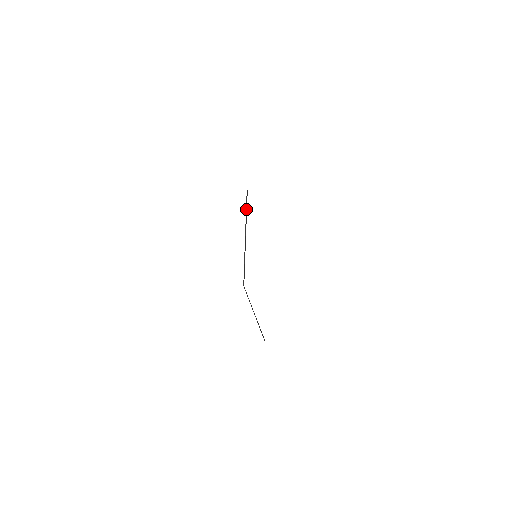
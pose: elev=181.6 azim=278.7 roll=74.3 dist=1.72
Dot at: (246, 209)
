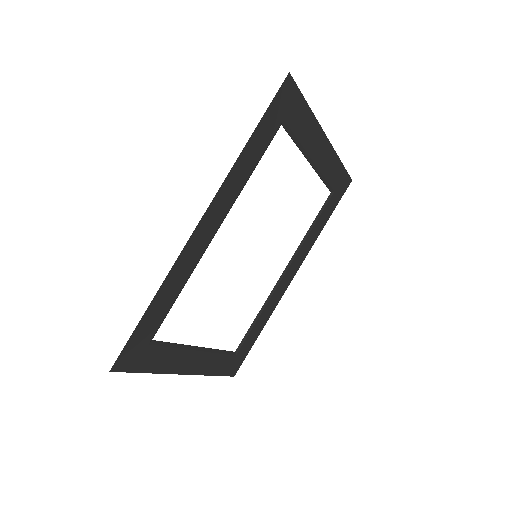
Dot at: (293, 140)
